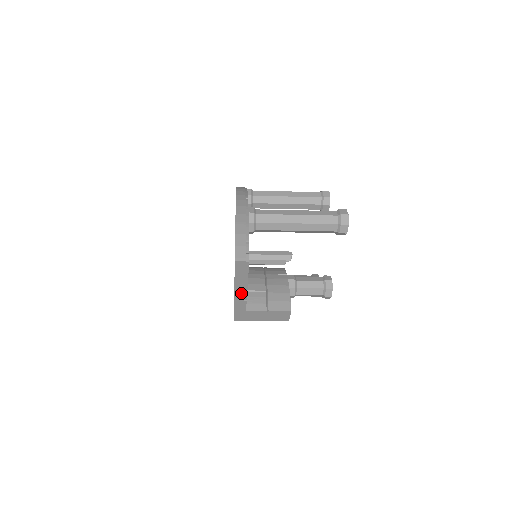
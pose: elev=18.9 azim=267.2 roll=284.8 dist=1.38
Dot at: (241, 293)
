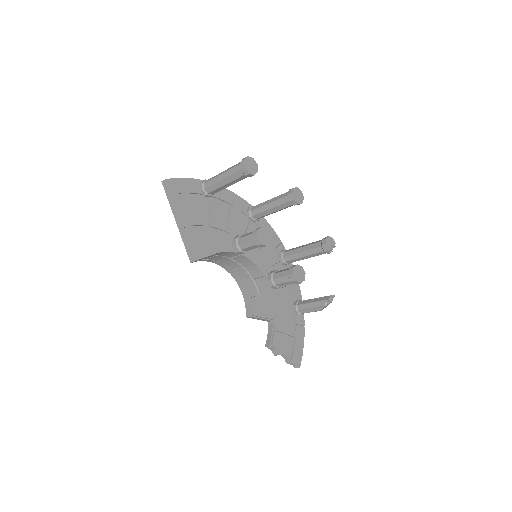
Dot at: (178, 220)
